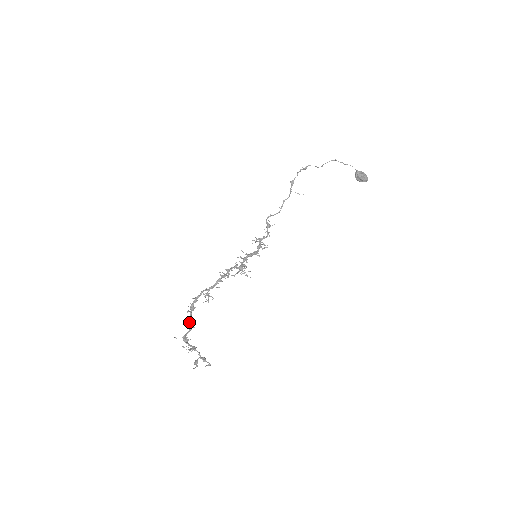
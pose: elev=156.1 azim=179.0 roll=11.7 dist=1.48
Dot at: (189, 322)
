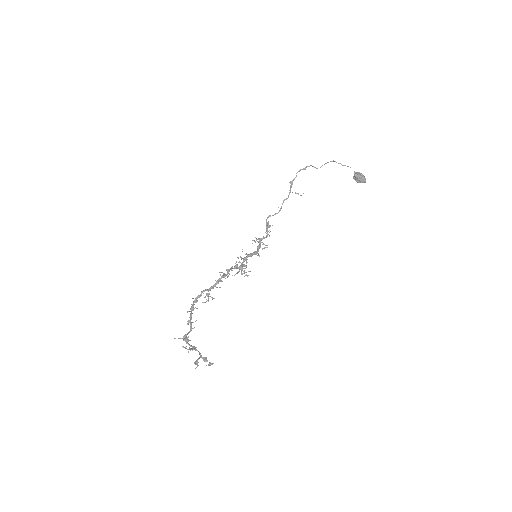
Dot at: (189, 322)
